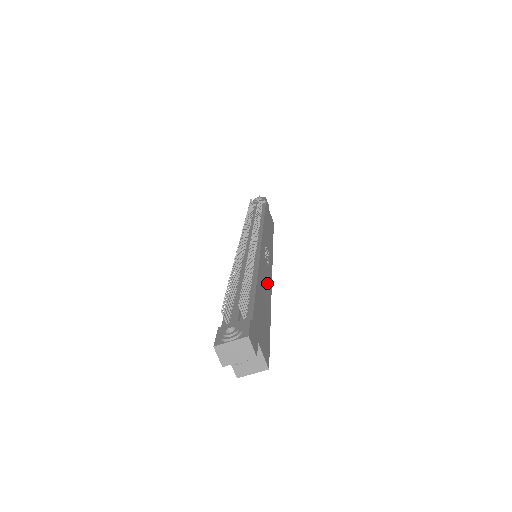
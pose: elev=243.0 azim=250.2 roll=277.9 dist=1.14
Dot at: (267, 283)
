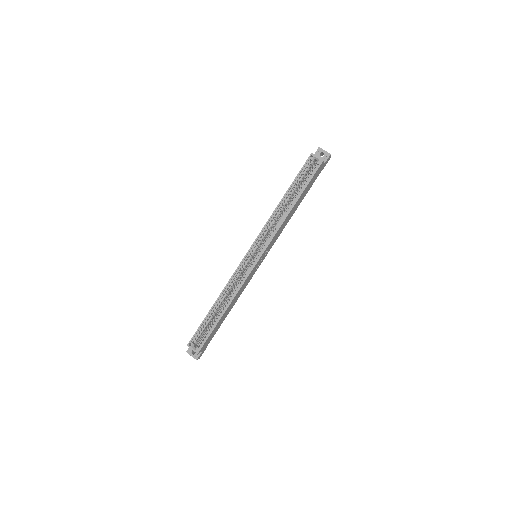
Dot at: (282, 226)
